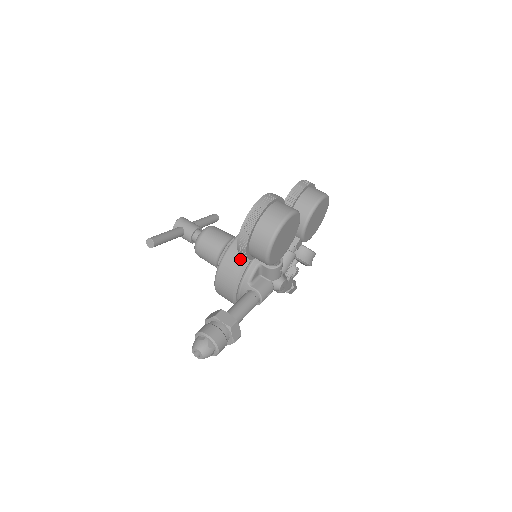
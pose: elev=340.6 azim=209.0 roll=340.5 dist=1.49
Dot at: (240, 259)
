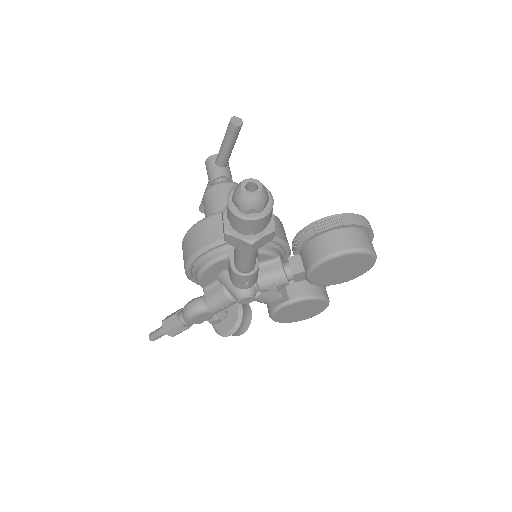
Dot at: (279, 231)
